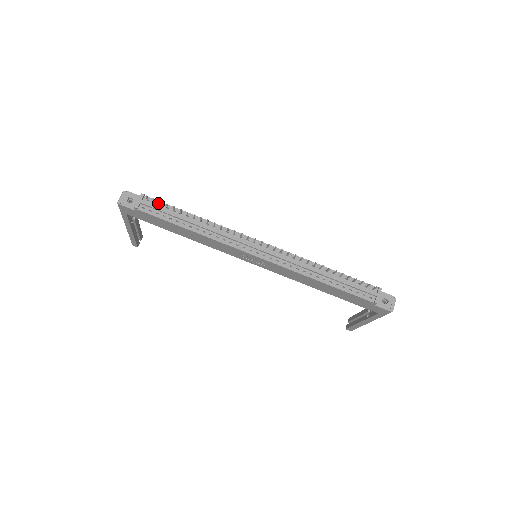
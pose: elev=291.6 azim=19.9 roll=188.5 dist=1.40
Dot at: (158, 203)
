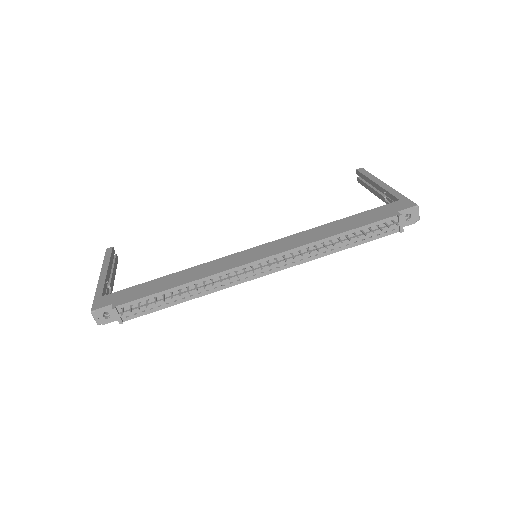
Dot at: (134, 303)
